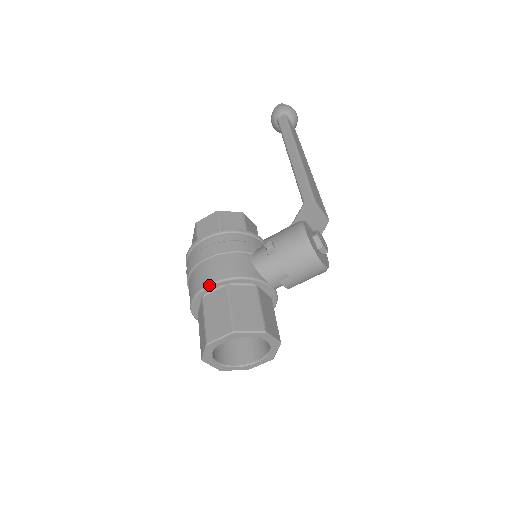
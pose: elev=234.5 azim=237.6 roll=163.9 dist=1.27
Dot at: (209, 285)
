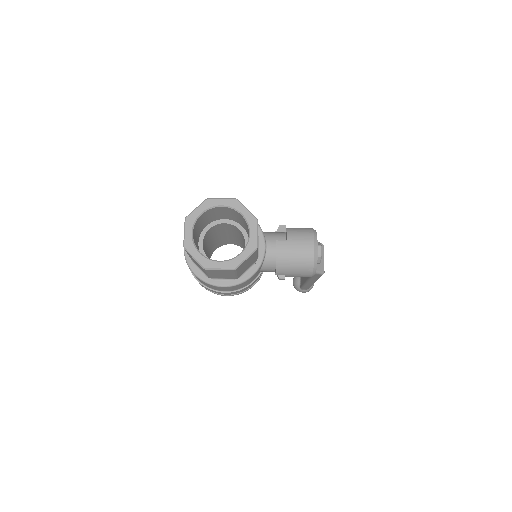
Dot at: occluded
